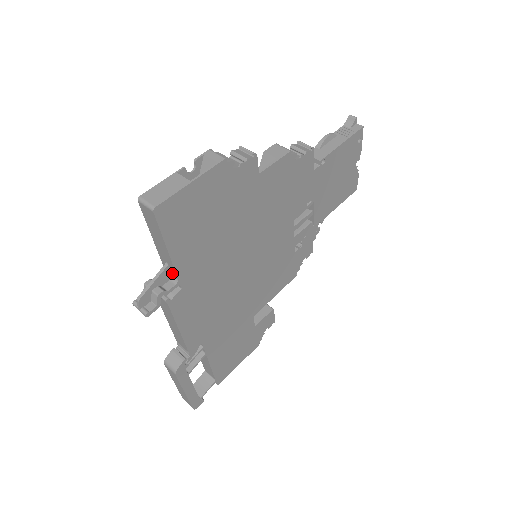
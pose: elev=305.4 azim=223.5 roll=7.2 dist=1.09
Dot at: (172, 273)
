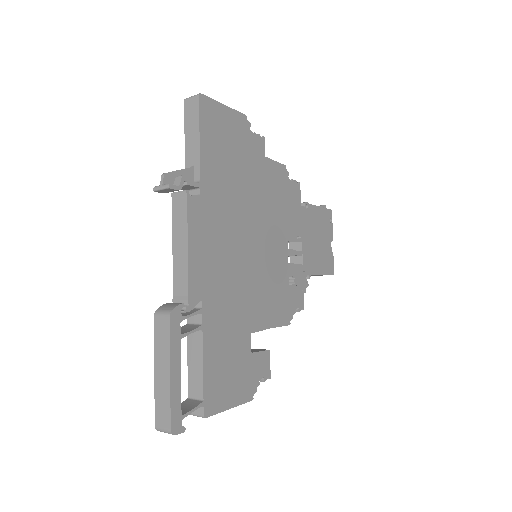
Dot at: (194, 178)
